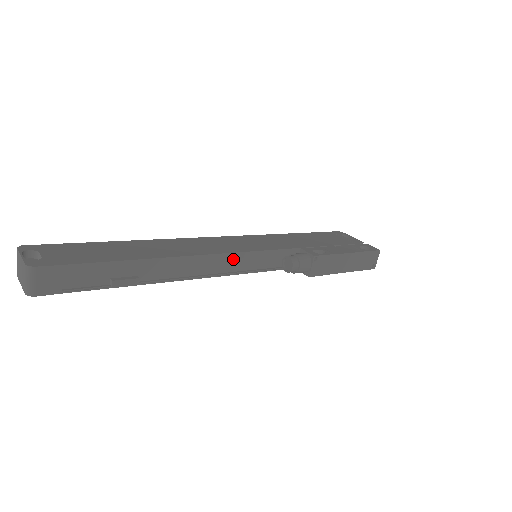
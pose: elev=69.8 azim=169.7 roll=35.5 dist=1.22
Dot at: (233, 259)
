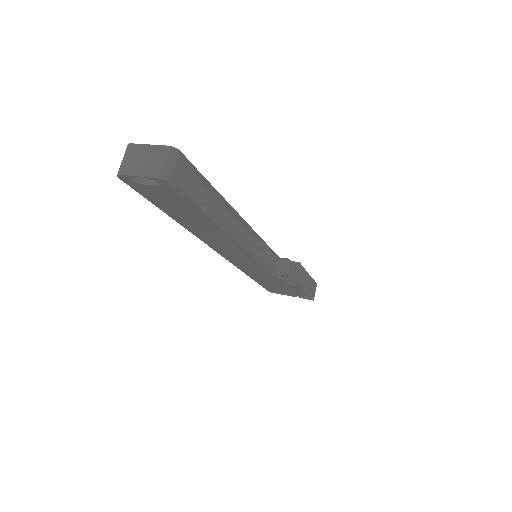
Dot at: (254, 244)
